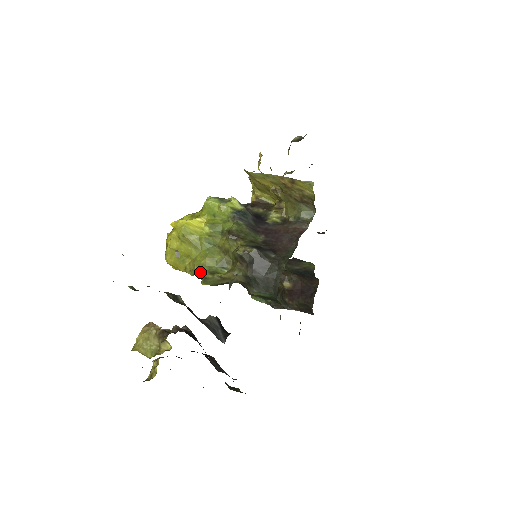
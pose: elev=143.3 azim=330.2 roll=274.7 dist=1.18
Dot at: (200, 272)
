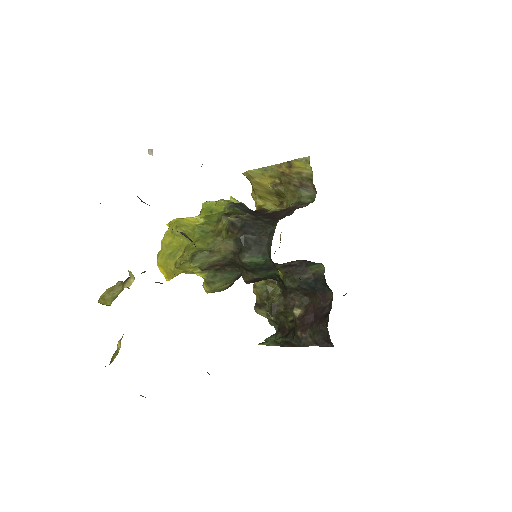
Dot at: (189, 254)
